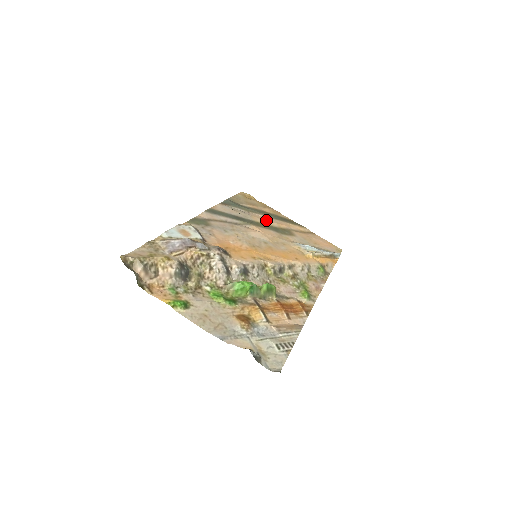
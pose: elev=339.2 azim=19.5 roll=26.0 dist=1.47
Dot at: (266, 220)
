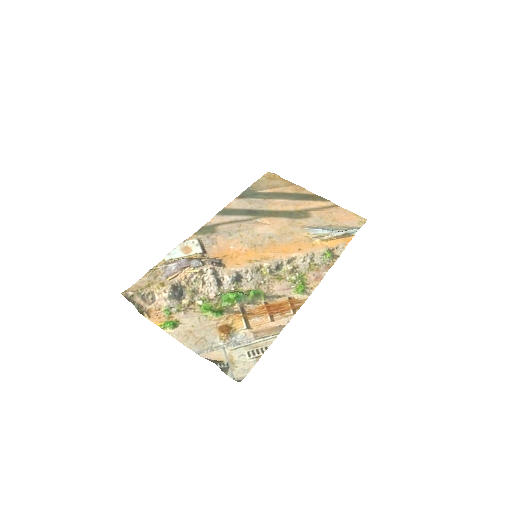
Dot at: (282, 205)
